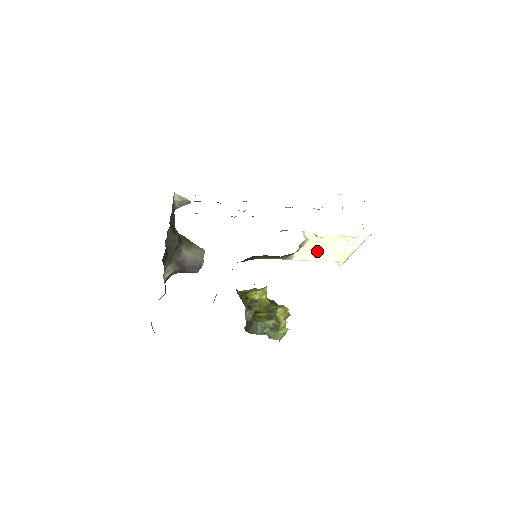
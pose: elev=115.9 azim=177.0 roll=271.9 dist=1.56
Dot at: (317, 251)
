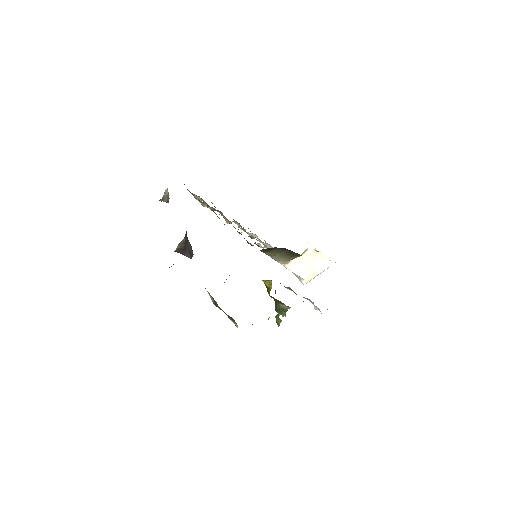
Dot at: (303, 264)
